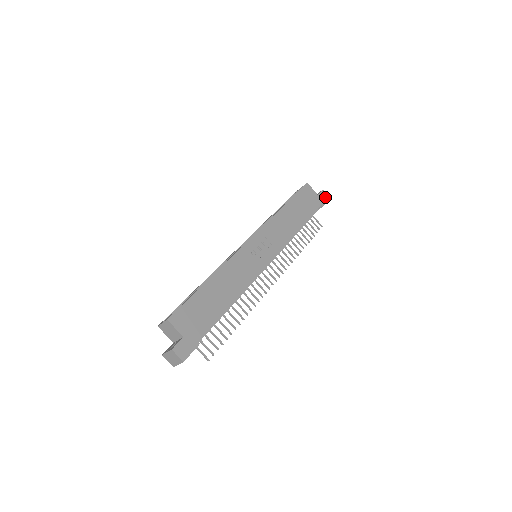
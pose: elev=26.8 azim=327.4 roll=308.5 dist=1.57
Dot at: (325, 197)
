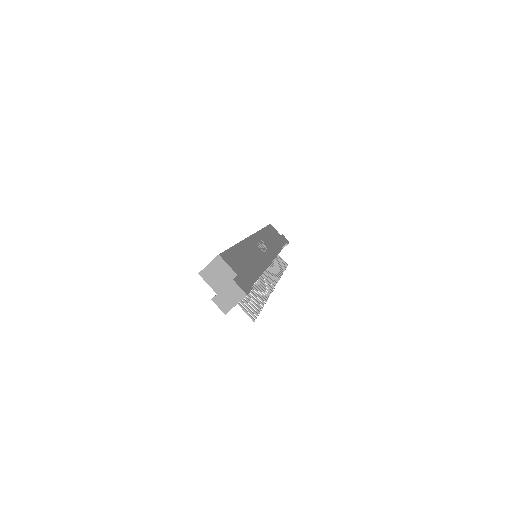
Dot at: (286, 239)
